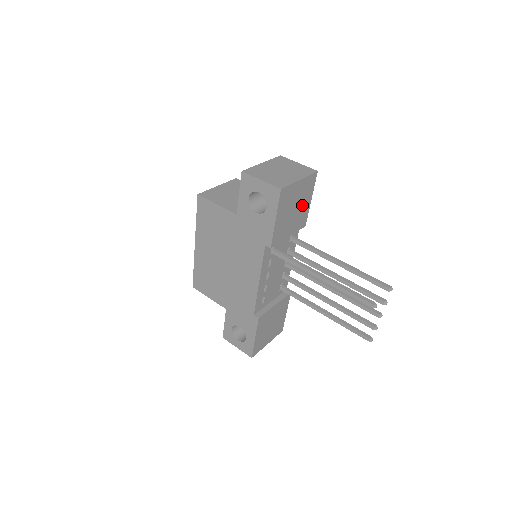
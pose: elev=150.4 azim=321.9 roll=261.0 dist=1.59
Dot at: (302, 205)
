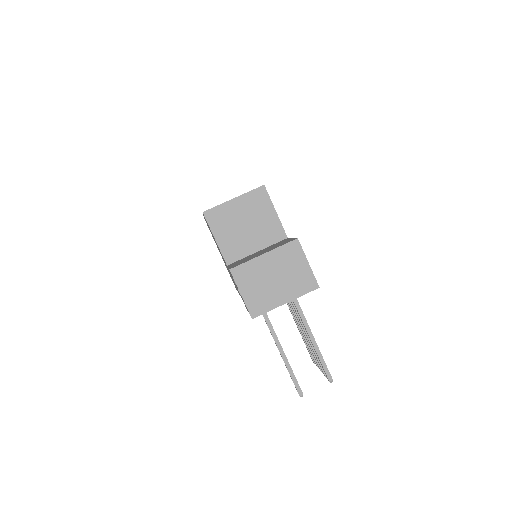
Dot at: occluded
